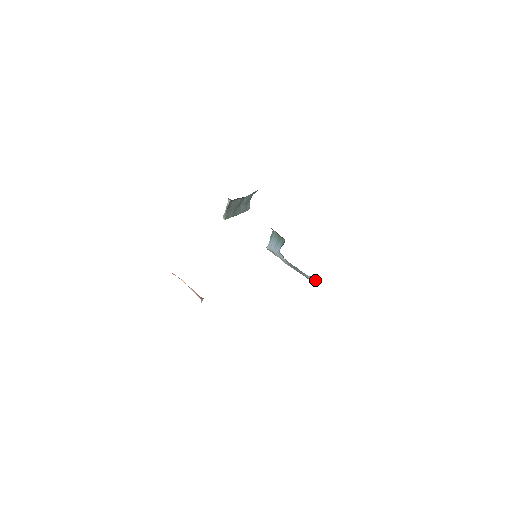
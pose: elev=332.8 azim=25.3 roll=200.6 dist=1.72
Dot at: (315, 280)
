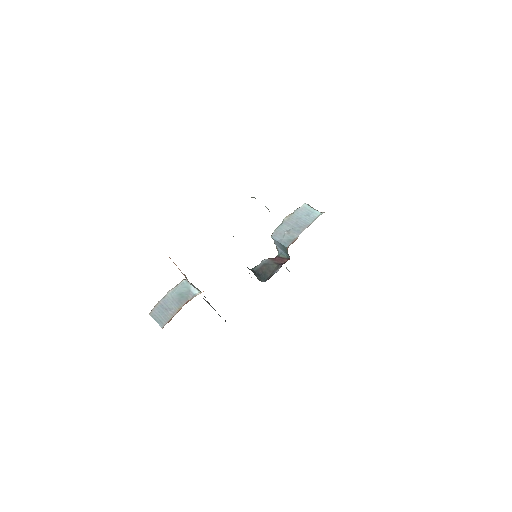
Dot at: (289, 271)
